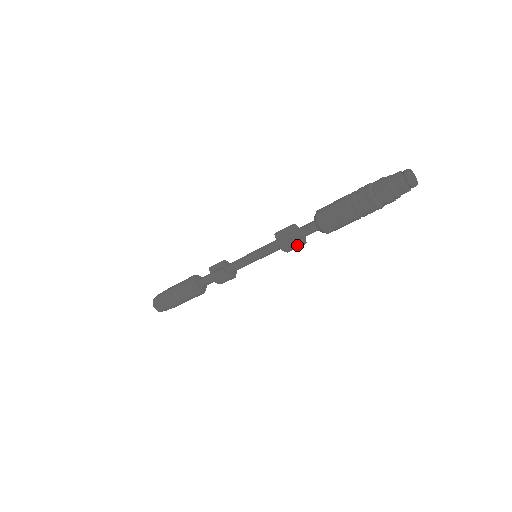
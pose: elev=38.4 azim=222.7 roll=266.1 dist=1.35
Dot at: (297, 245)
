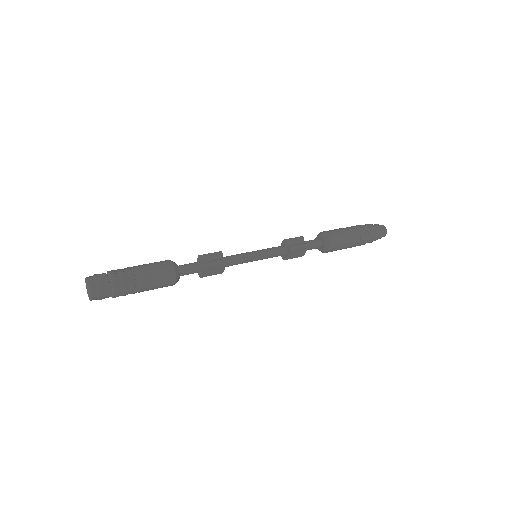
Dot at: (299, 256)
